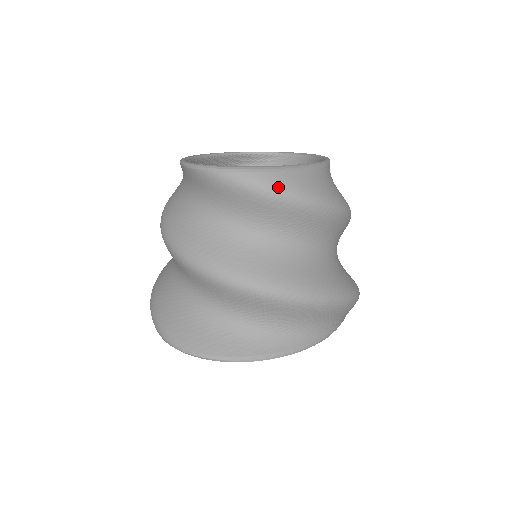
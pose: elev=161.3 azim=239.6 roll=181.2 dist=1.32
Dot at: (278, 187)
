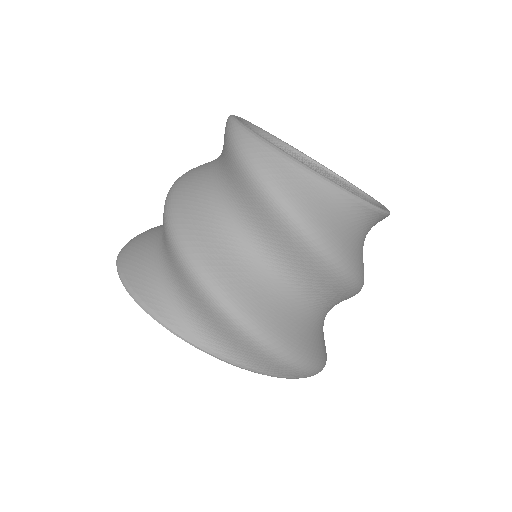
Dot at: (252, 157)
